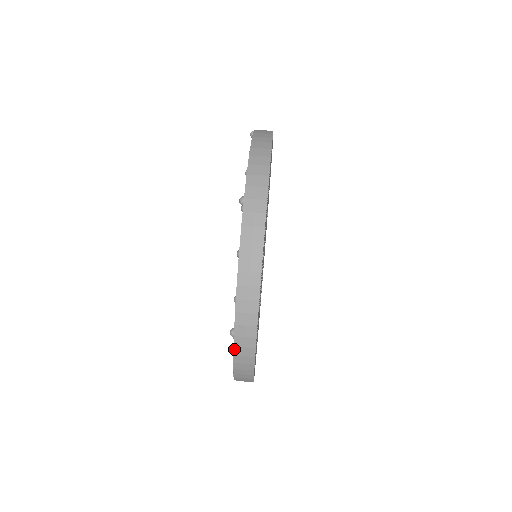
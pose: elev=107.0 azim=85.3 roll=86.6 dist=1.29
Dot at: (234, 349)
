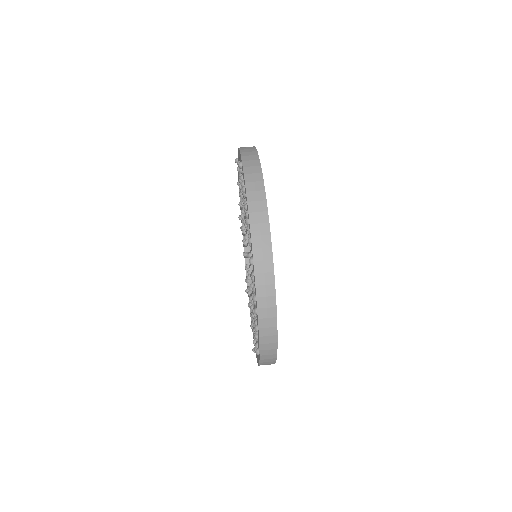
Dot at: (260, 361)
